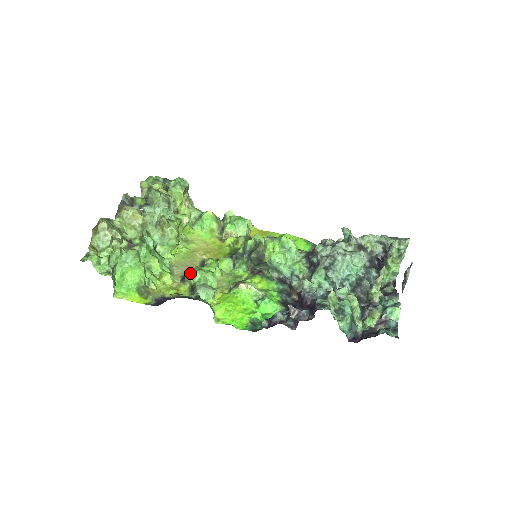
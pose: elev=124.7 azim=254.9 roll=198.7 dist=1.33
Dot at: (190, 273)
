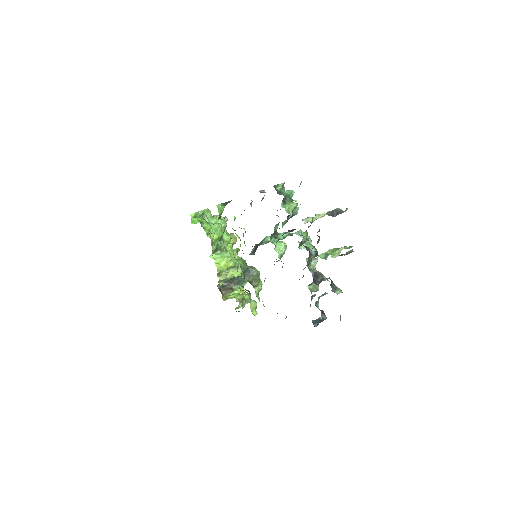
Dot at: occluded
